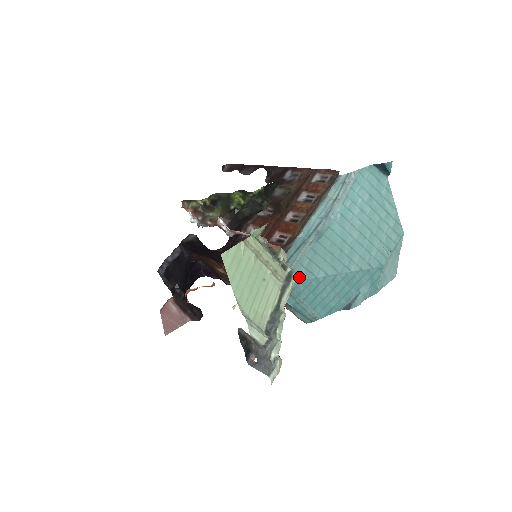
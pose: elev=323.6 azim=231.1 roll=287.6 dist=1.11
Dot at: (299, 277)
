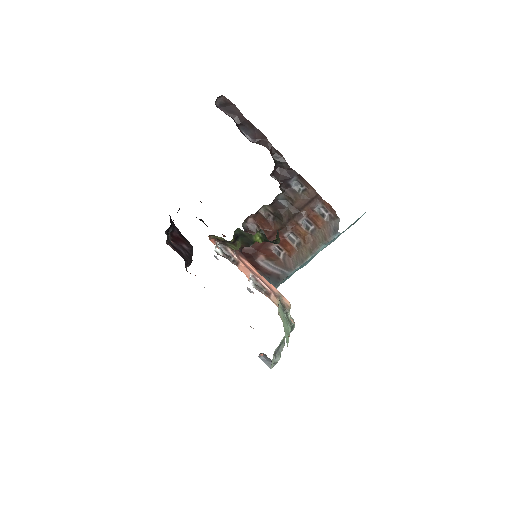
Dot at: occluded
